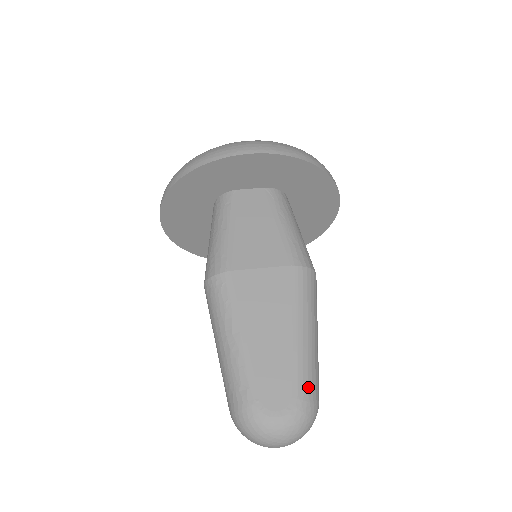
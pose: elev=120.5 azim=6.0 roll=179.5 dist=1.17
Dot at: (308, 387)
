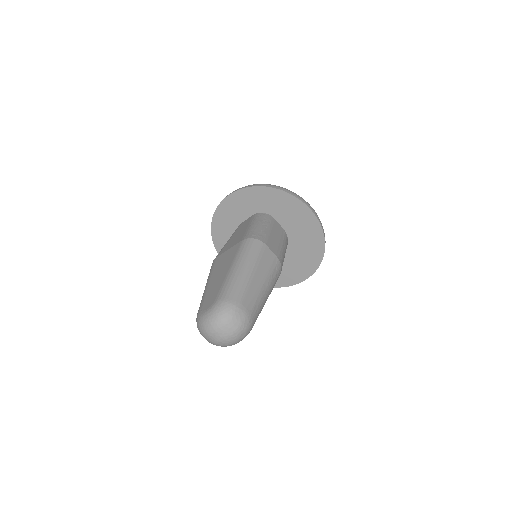
Dot at: (226, 294)
